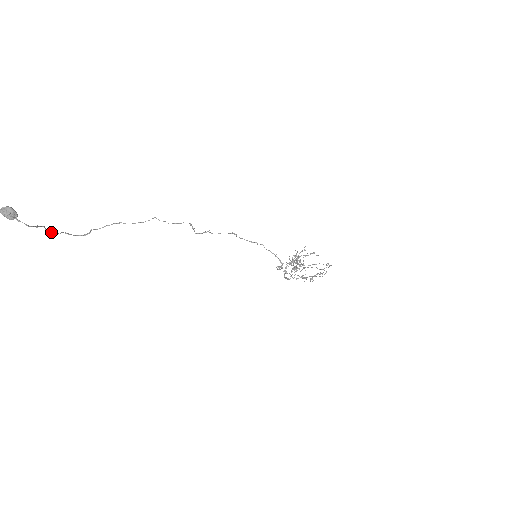
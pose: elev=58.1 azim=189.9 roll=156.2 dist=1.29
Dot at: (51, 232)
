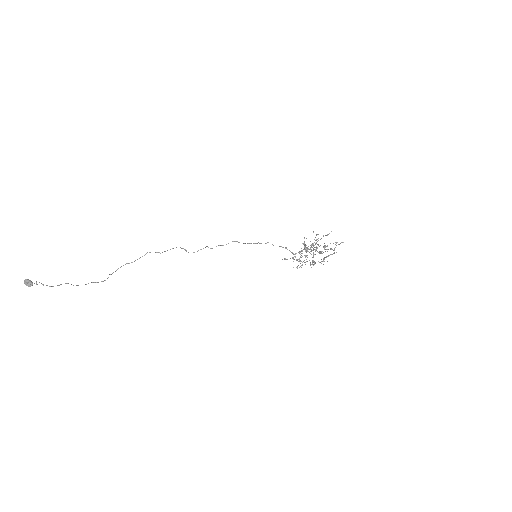
Dot at: occluded
